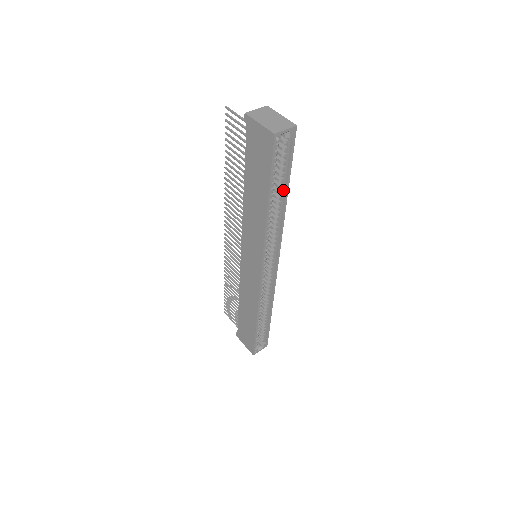
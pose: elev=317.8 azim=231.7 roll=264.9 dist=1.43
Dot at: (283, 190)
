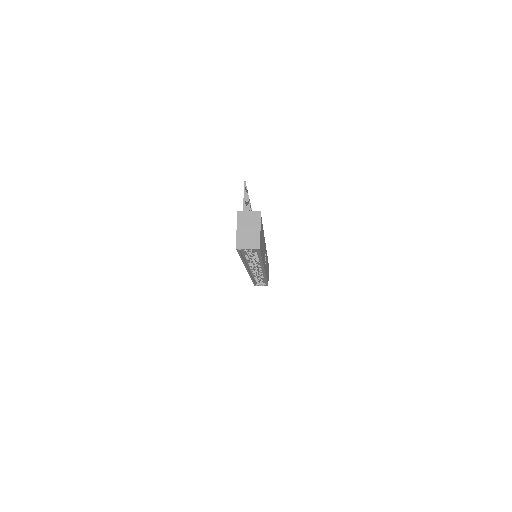
Dot at: (259, 257)
